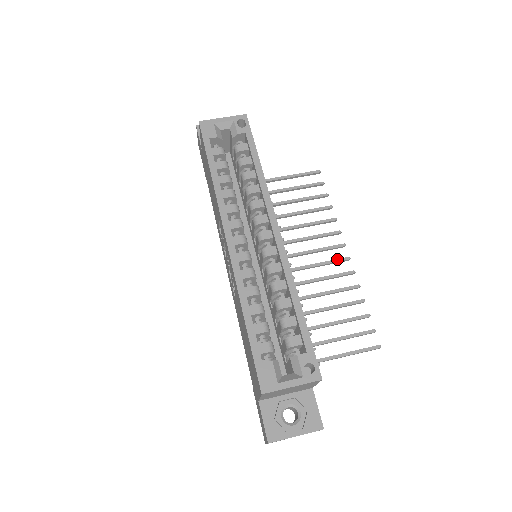
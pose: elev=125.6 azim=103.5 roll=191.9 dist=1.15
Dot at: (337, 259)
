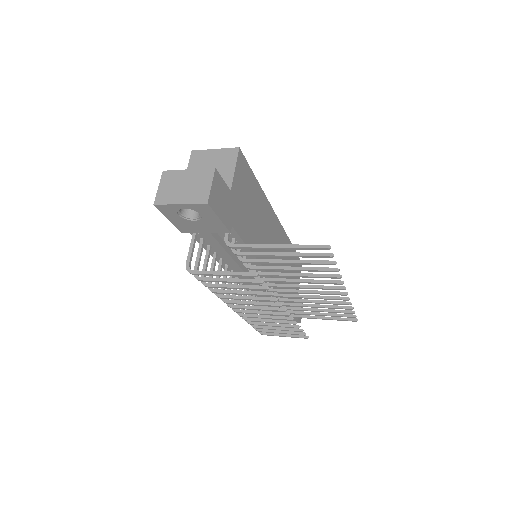
Dot at: (331, 287)
